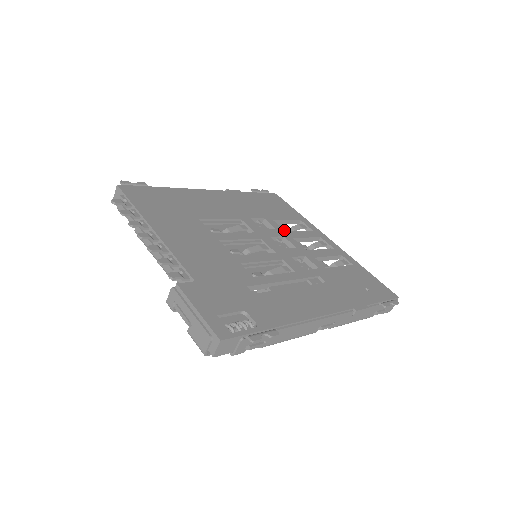
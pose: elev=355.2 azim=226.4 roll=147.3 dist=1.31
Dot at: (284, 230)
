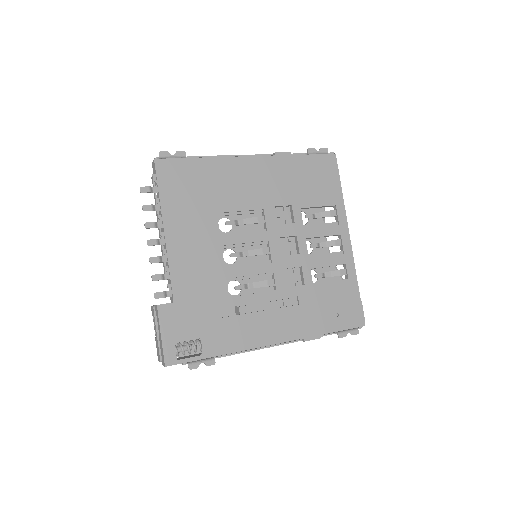
Dot at: (309, 217)
